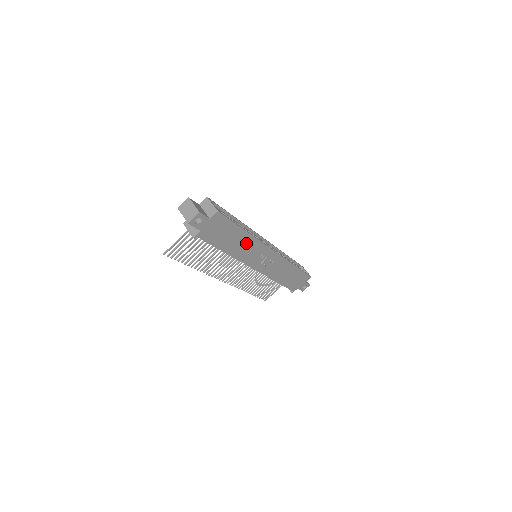
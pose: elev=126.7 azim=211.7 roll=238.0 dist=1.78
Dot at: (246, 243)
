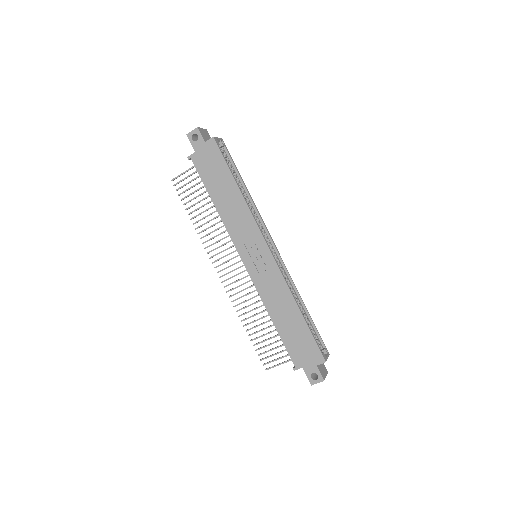
Dot at: (237, 207)
